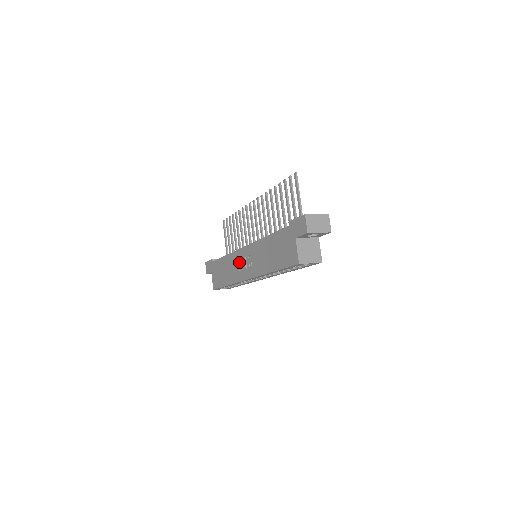
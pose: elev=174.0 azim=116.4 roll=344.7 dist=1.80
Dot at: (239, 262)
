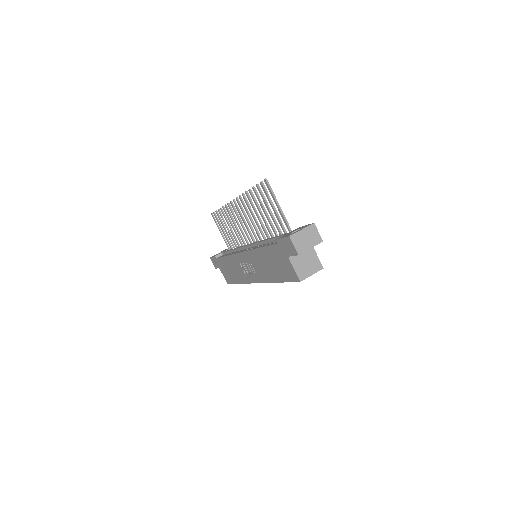
Dot at: (242, 265)
